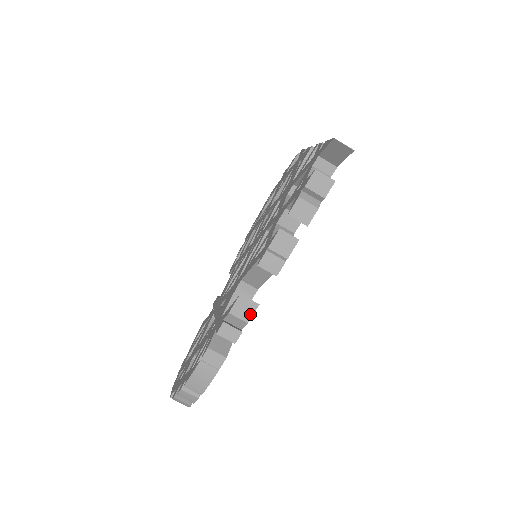
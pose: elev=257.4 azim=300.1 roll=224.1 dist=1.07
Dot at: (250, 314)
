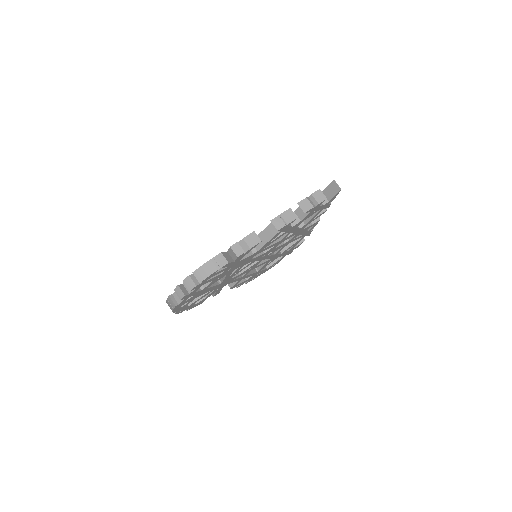
Dot at: (254, 244)
